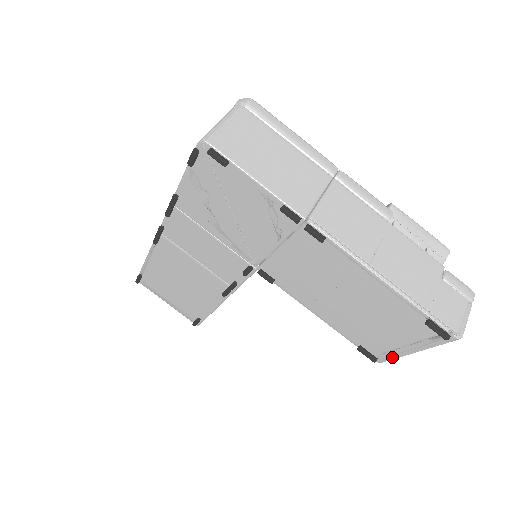
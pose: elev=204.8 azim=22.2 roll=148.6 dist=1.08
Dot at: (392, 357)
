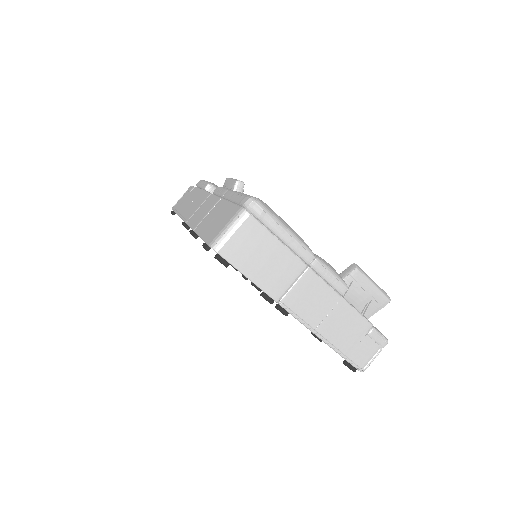
Dot at: occluded
